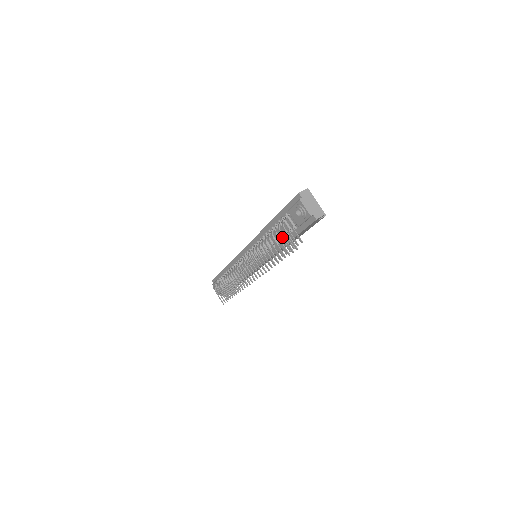
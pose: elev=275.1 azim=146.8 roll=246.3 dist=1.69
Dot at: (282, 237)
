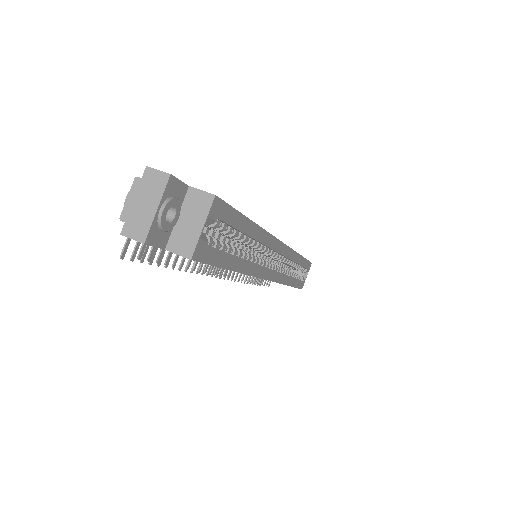
Dot at: occluded
